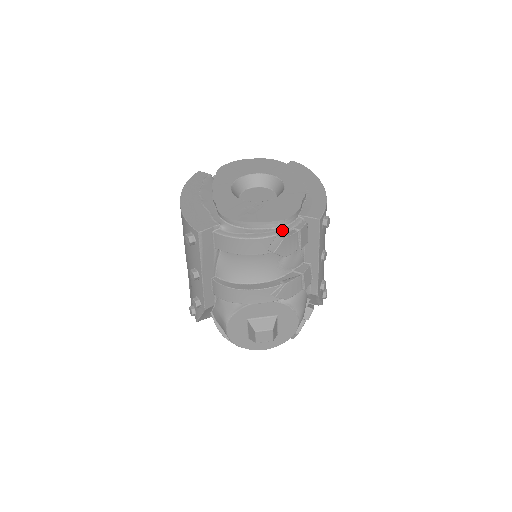
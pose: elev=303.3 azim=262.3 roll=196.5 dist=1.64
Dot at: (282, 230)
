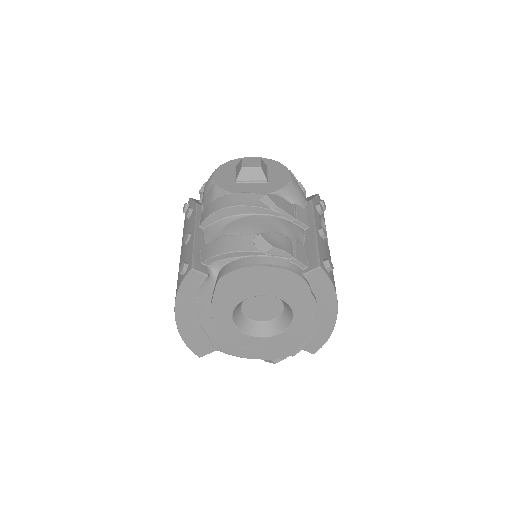
Dot at: occluded
